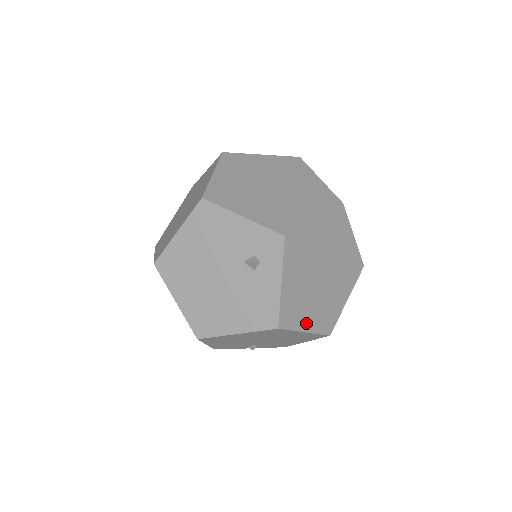
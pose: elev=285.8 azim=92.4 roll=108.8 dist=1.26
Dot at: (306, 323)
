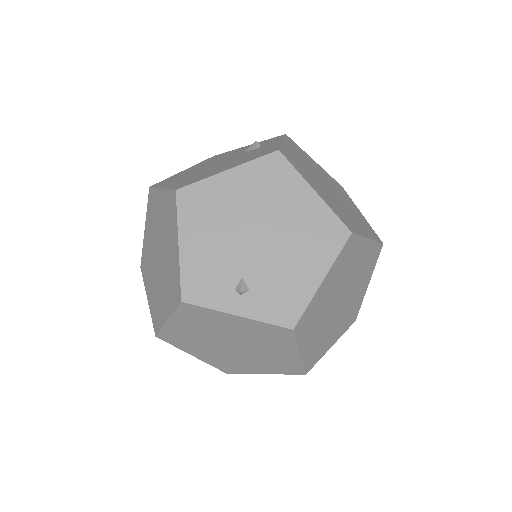
Dot at: (314, 187)
